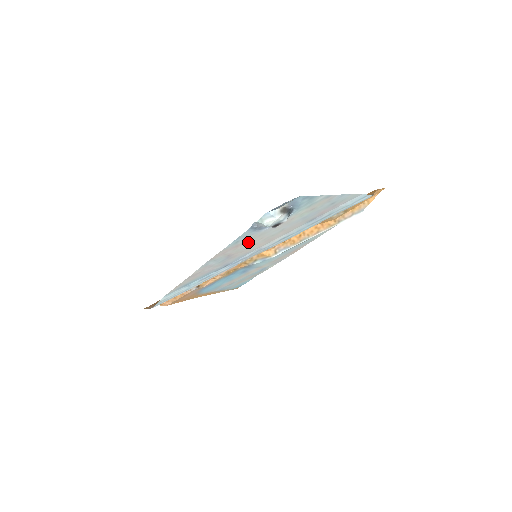
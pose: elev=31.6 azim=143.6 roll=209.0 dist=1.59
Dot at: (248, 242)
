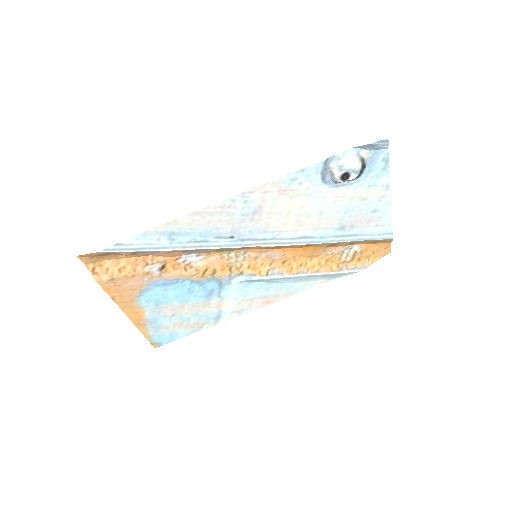
Dot at: (293, 198)
